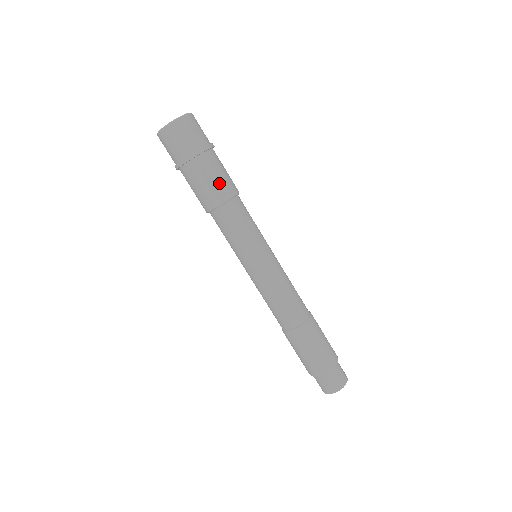
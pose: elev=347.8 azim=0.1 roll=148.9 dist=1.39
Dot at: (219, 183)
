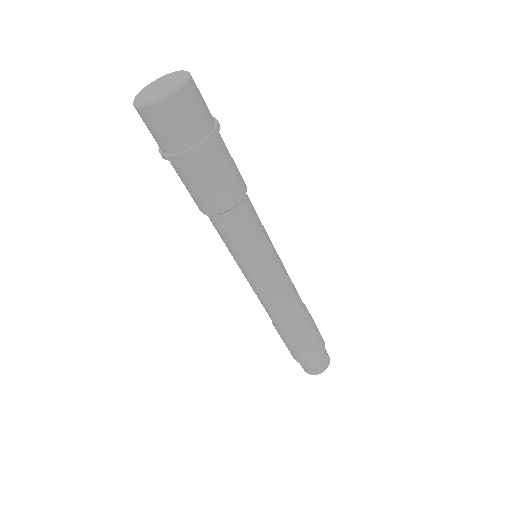
Dot at: (214, 192)
